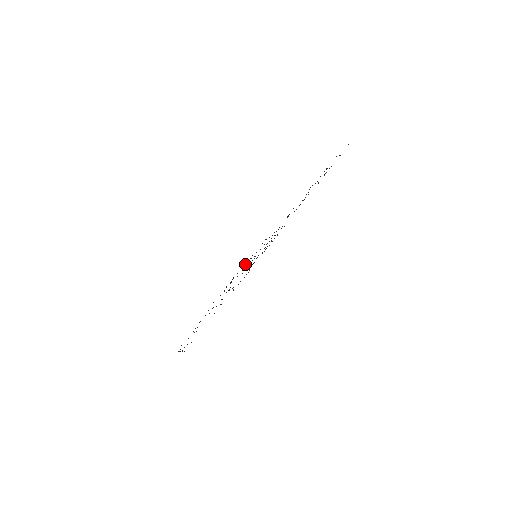
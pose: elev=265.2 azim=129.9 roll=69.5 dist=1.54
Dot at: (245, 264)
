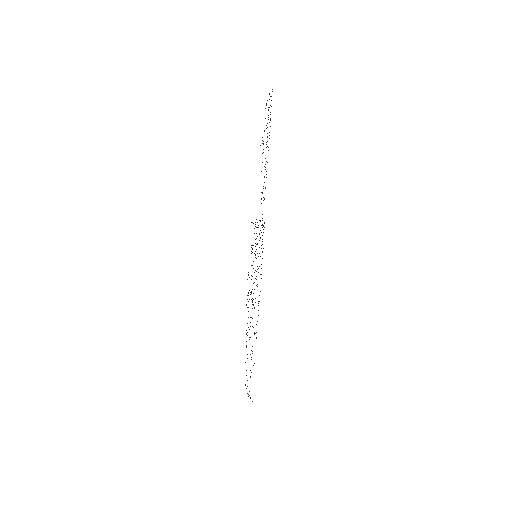
Dot at: occluded
